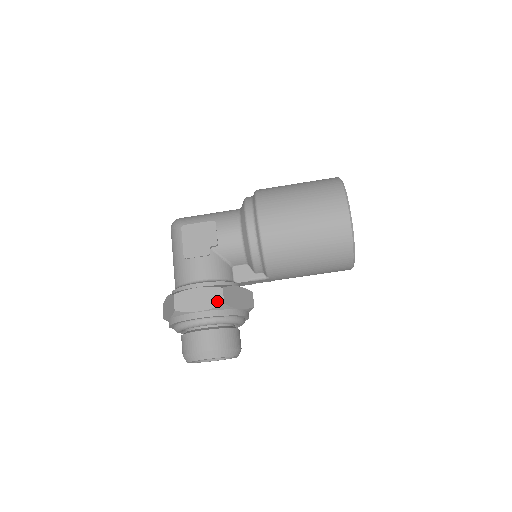
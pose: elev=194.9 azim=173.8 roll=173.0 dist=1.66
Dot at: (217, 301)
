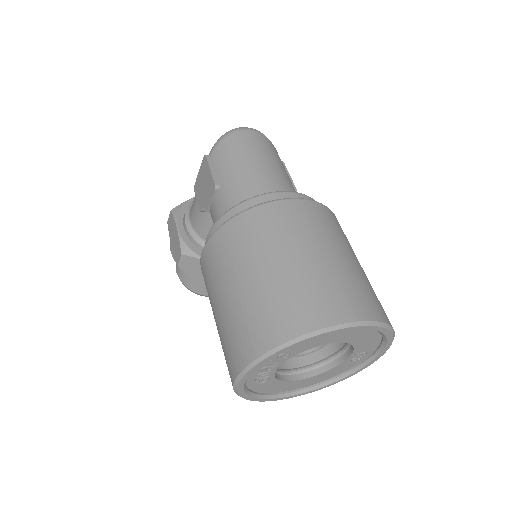
Dot at: (177, 257)
